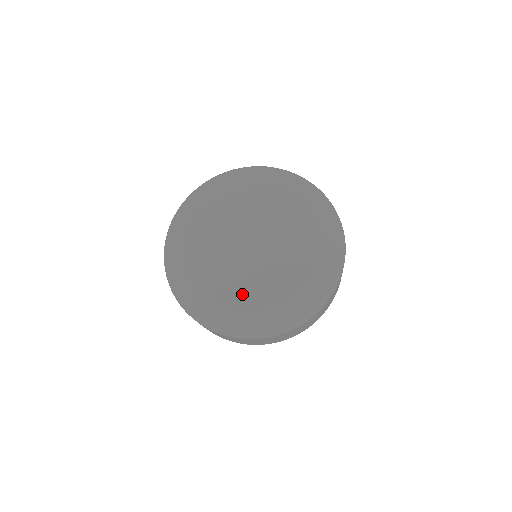
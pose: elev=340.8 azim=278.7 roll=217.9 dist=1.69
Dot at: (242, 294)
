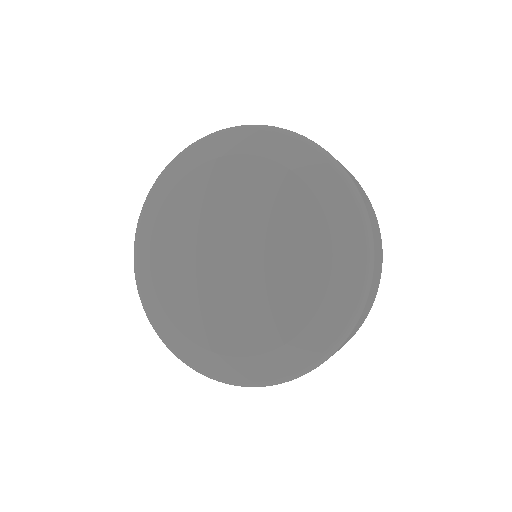
Dot at: (203, 322)
